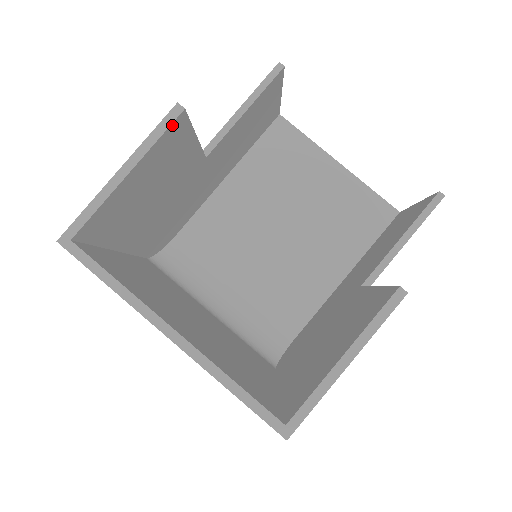
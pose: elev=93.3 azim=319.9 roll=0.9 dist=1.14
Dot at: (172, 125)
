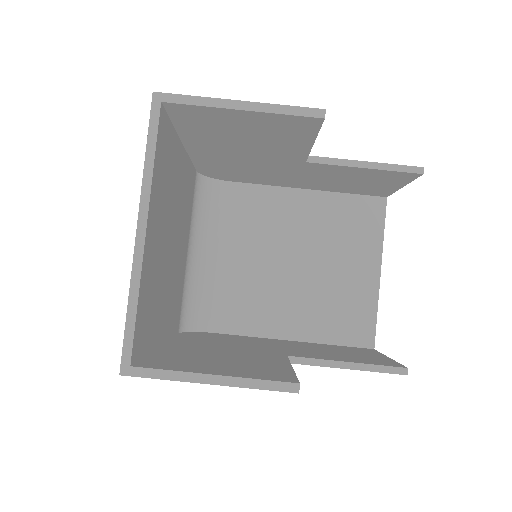
Dot at: (305, 117)
